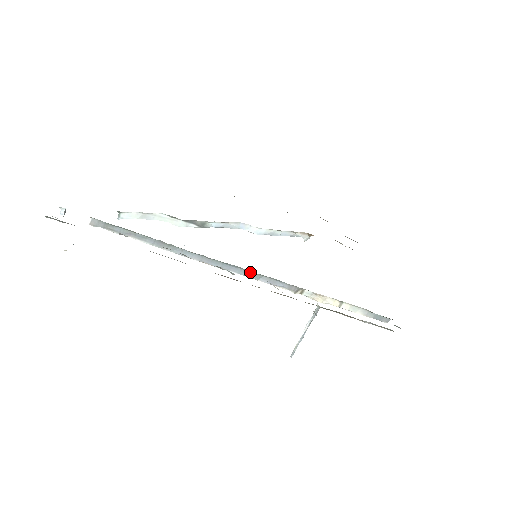
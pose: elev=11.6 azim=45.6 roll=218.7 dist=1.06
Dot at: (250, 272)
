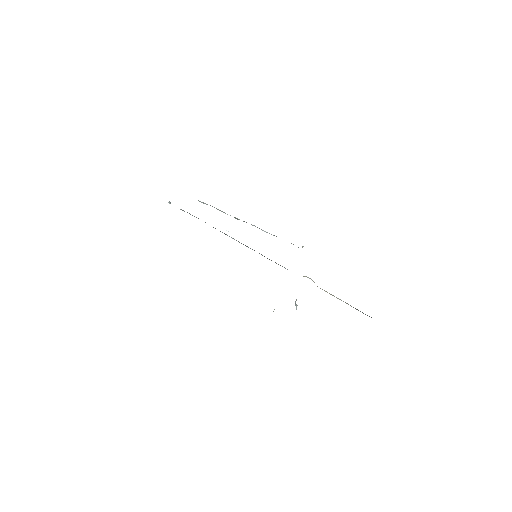
Dot at: occluded
